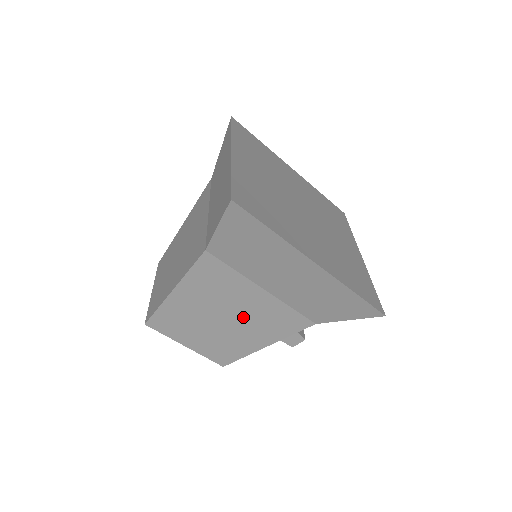
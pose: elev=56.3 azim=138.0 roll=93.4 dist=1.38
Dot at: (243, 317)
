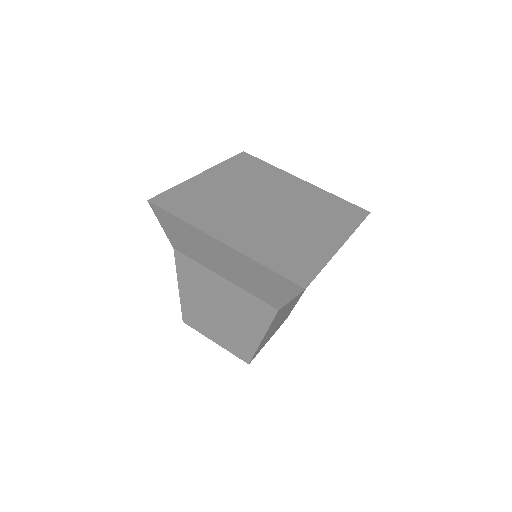
Dot at: (296, 297)
